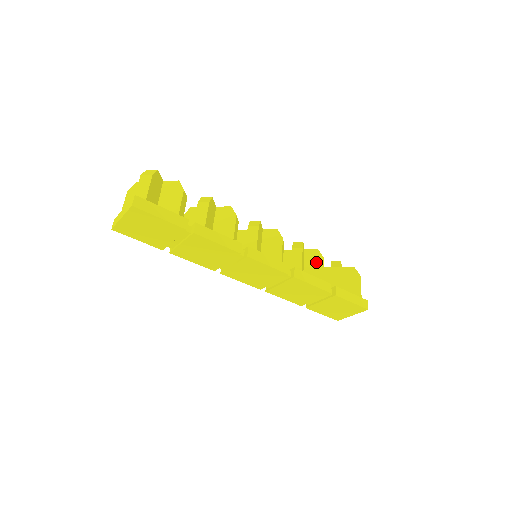
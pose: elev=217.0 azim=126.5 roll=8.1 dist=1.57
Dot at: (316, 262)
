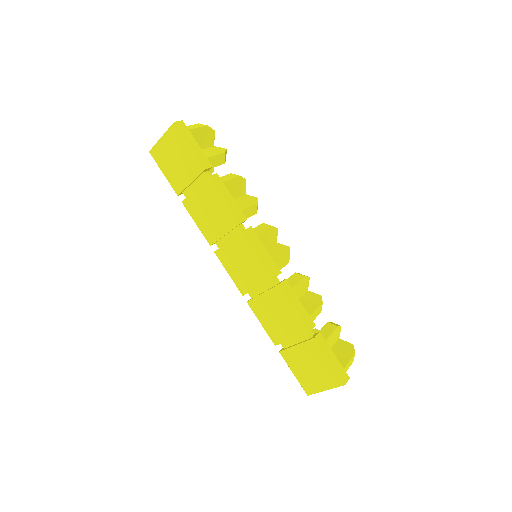
Dot at: (312, 302)
